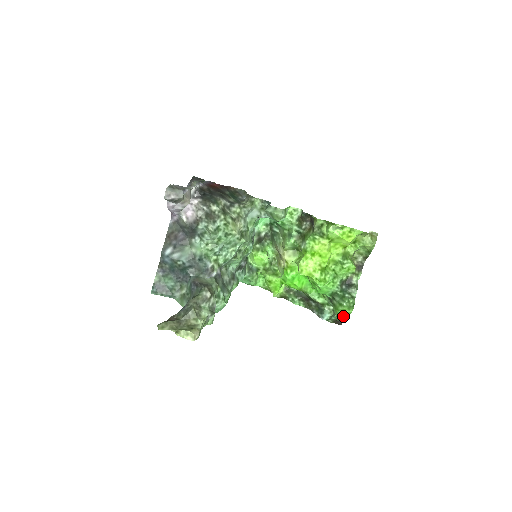
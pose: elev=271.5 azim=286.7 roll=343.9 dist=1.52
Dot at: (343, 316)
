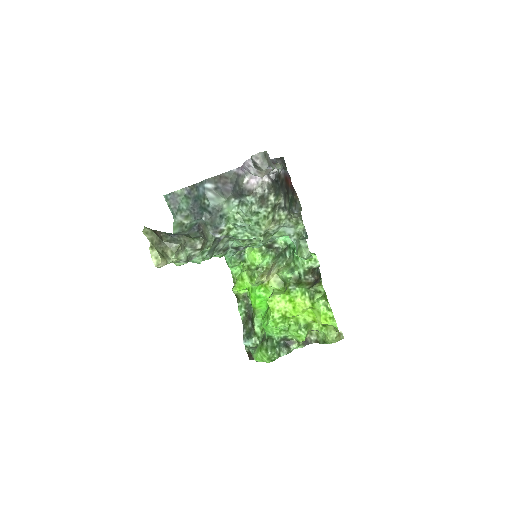
Dot at: (259, 358)
